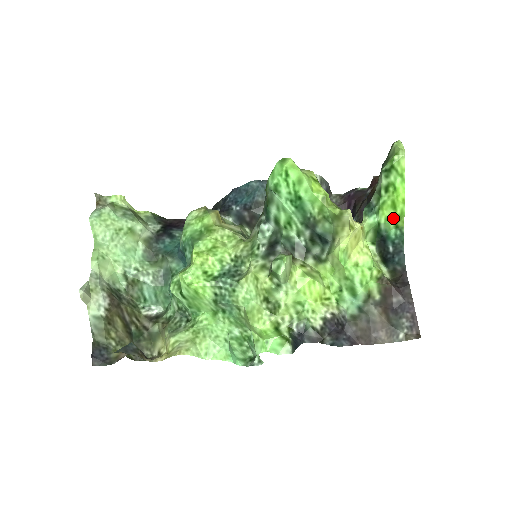
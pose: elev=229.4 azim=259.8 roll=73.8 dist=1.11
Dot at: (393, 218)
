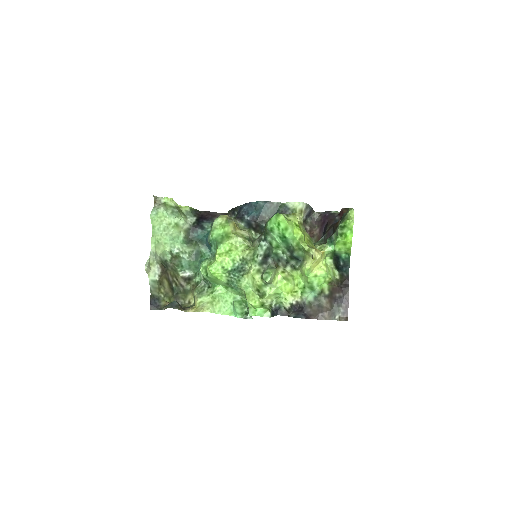
Dot at: (344, 249)
